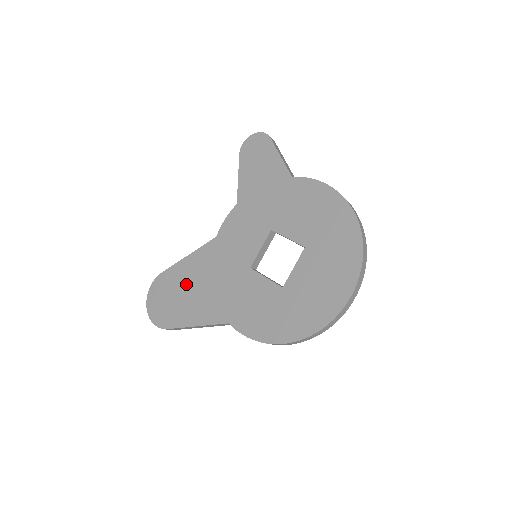
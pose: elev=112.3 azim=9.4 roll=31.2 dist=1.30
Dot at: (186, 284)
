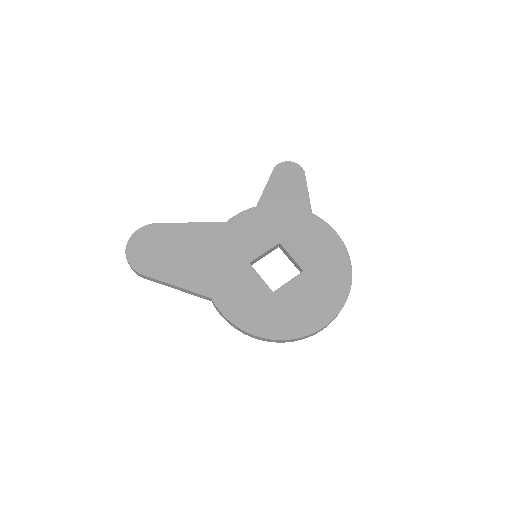
Dot at: (180, 246)
